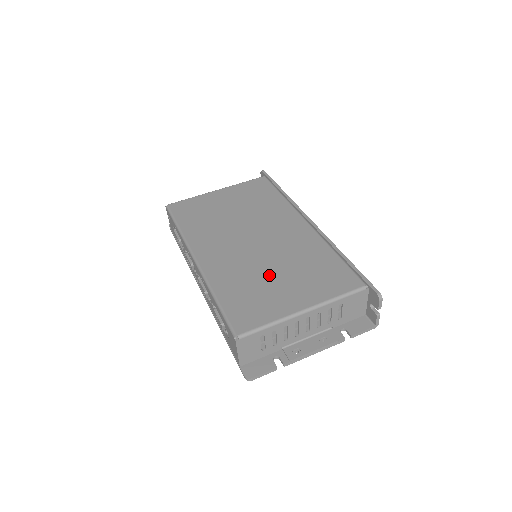
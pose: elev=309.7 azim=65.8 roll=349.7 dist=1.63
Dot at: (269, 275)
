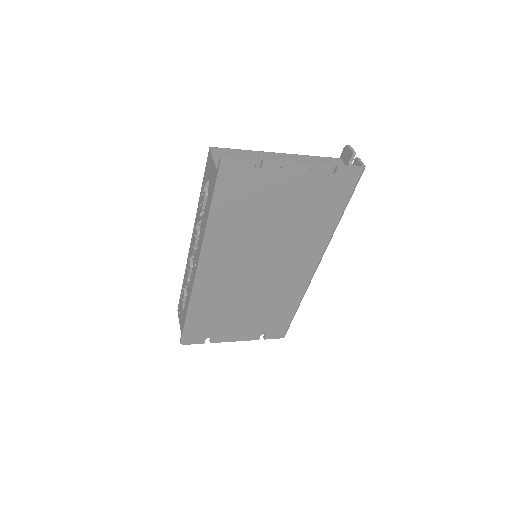
Dot at: occluded
